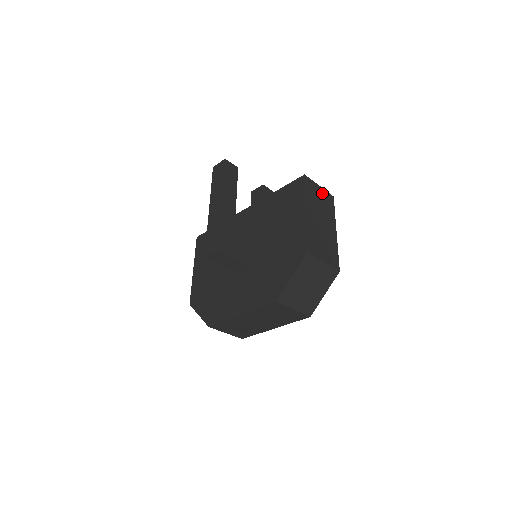
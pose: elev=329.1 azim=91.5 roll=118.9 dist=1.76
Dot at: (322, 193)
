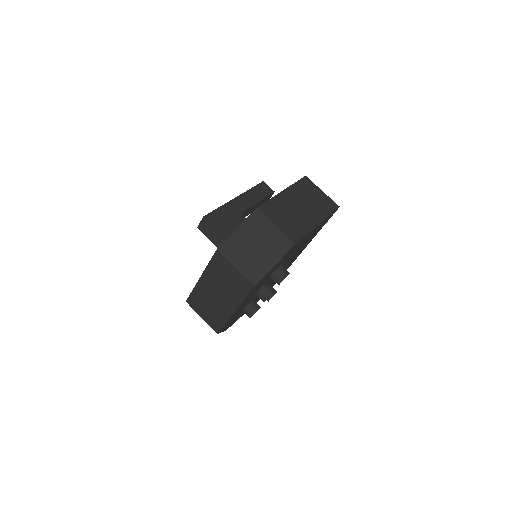
Dot at: (322, 196)
